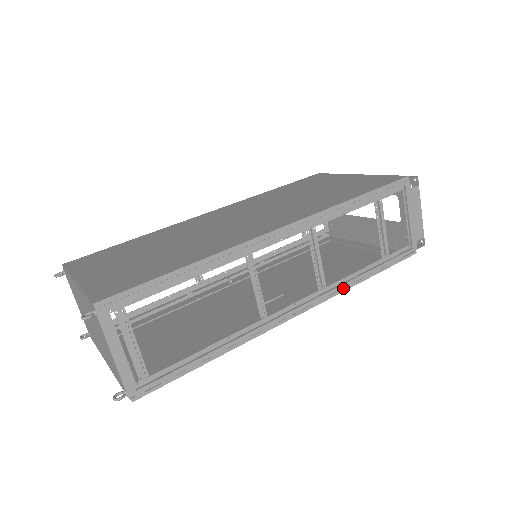
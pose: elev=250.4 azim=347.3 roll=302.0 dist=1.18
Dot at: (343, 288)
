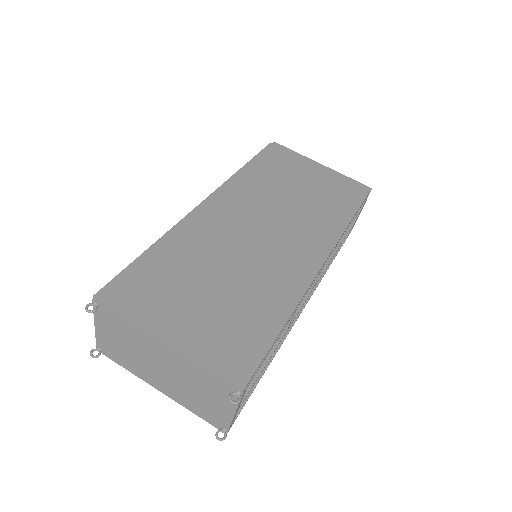
Dot at: (318, 284)
